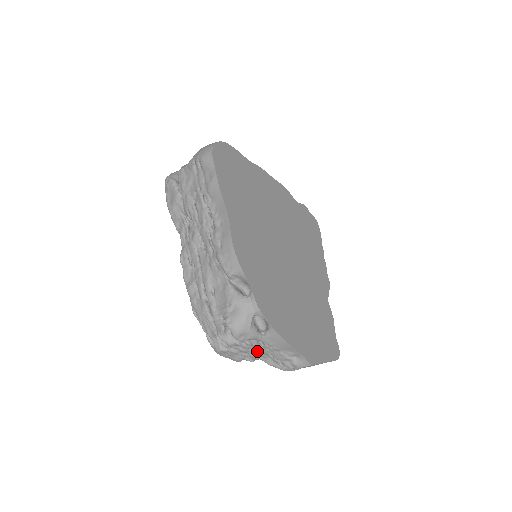
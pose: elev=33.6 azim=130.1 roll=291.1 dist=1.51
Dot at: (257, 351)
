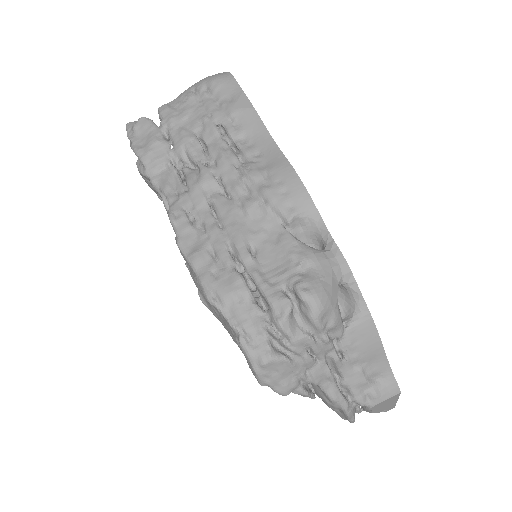
Dot at: (326, 364)
